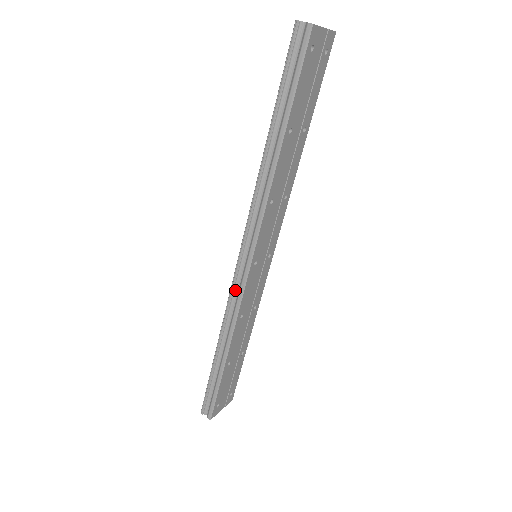
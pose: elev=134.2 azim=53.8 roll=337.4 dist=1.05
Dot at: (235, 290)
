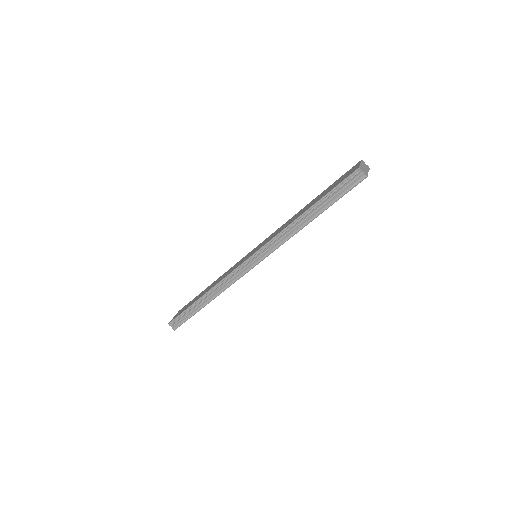
Dot at: (236, 273)
